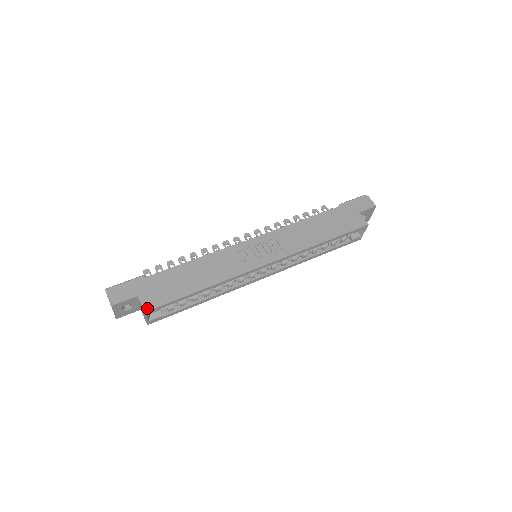
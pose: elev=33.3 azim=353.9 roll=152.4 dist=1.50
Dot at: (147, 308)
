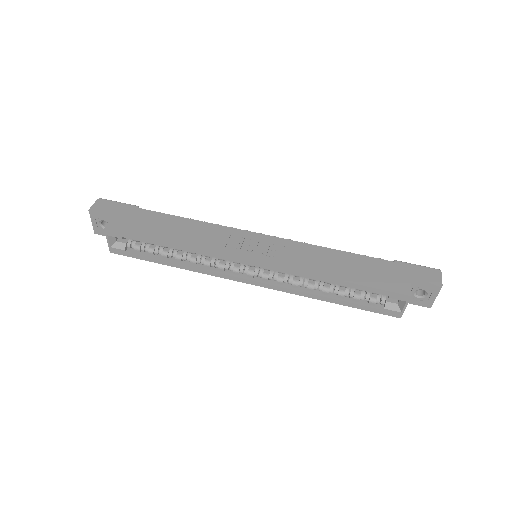
Dot at: (110, 227)
